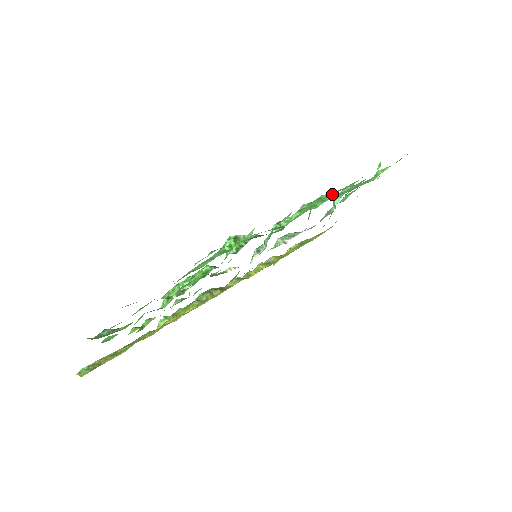
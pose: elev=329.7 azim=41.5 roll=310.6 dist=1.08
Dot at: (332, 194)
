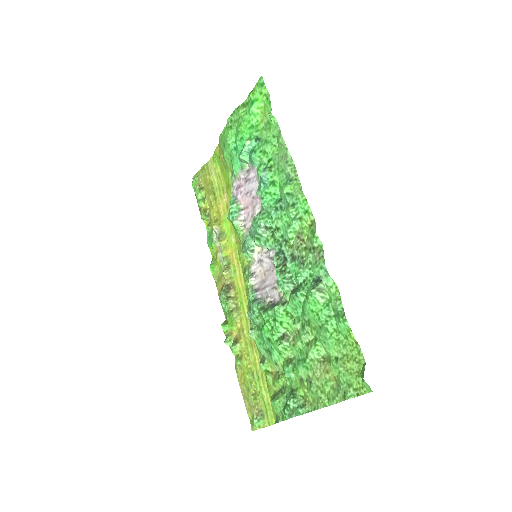
Dot at: (296, 185)
